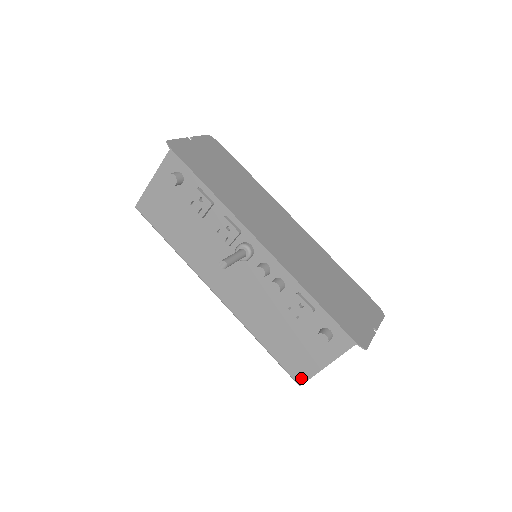
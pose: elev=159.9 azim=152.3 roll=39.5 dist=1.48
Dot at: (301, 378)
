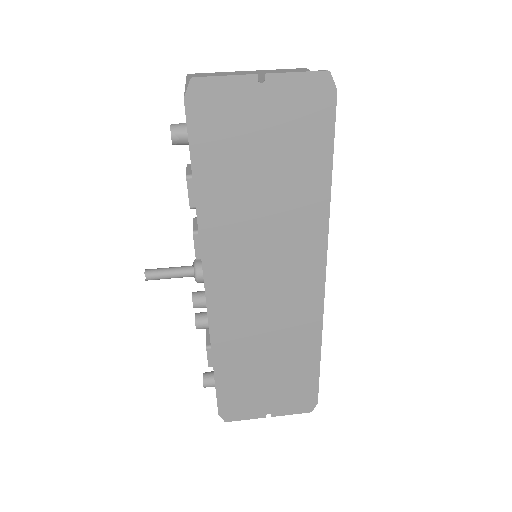
Dot at: occluded
